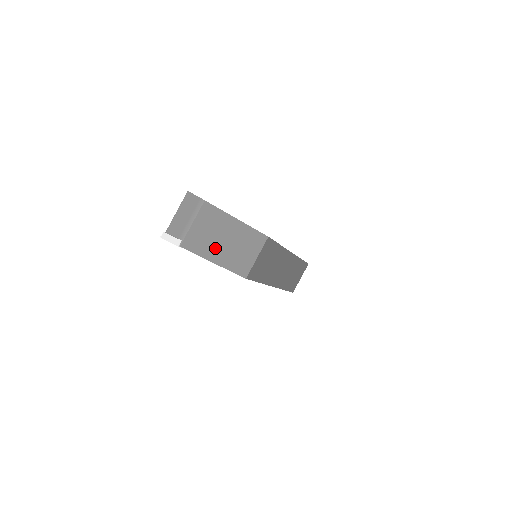
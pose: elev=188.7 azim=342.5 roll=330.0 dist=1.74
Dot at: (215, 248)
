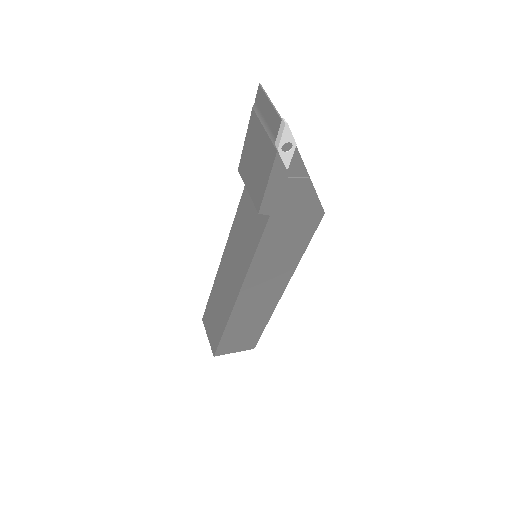
Dot at: occluded
